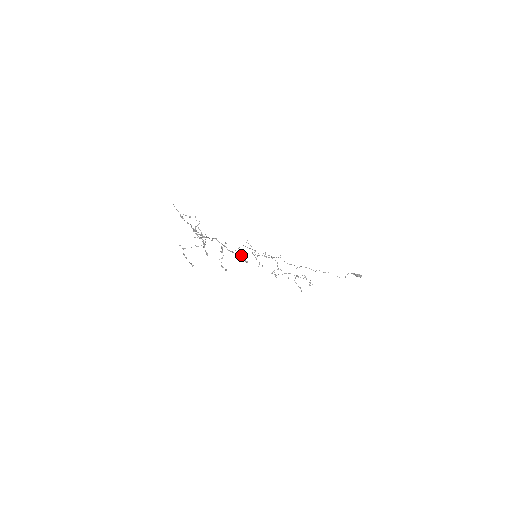
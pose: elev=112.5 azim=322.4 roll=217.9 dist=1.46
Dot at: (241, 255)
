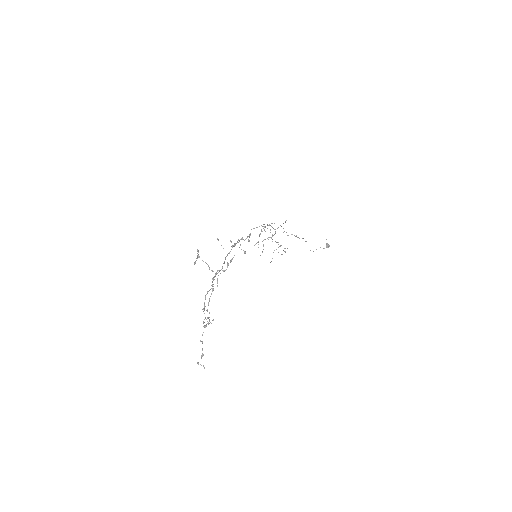
Dot at: (249, 235)
